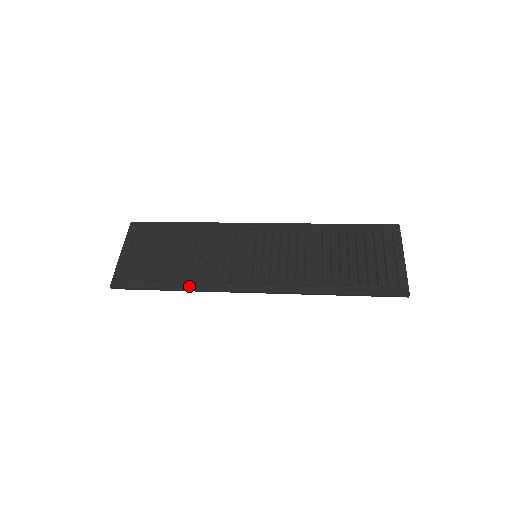
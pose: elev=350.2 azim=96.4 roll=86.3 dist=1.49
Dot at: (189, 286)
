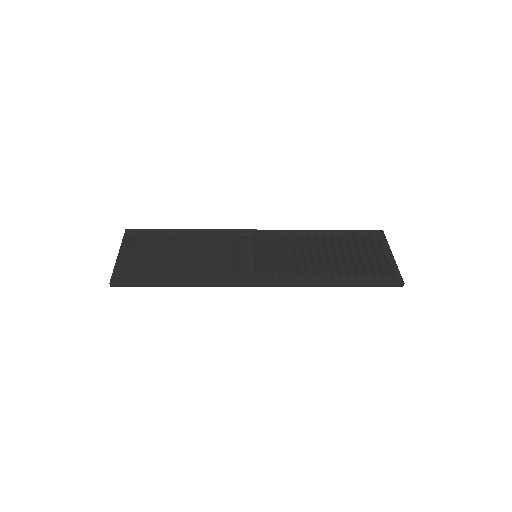
Dot at: (194, 281)
